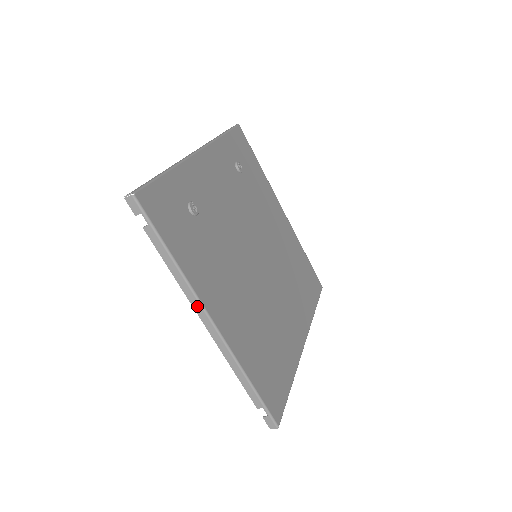
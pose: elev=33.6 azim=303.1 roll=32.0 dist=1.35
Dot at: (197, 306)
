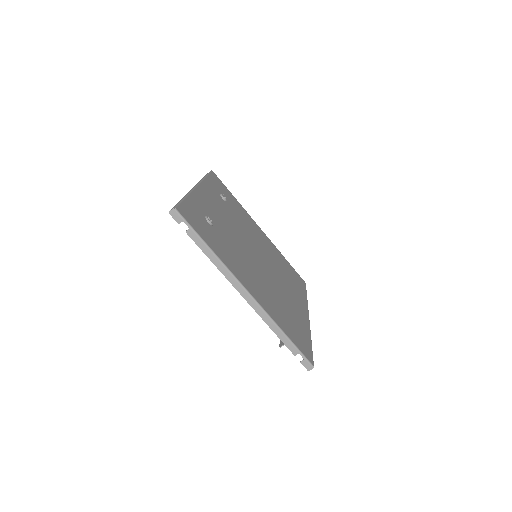
Dot at: (234, 282)
